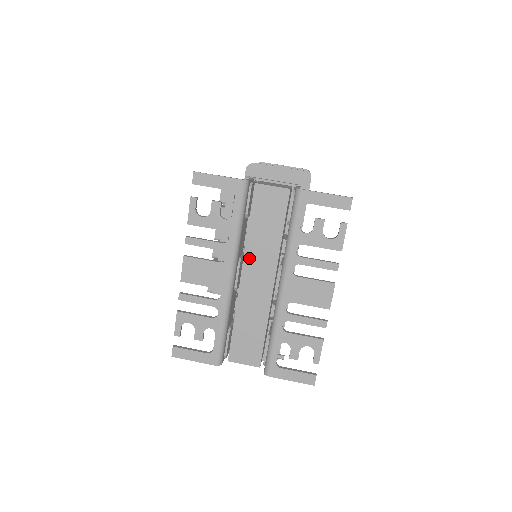
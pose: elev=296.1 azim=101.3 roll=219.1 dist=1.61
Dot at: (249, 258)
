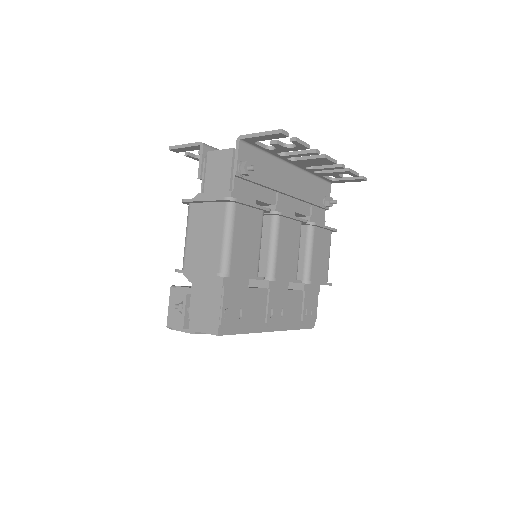
Dot at: occluded
